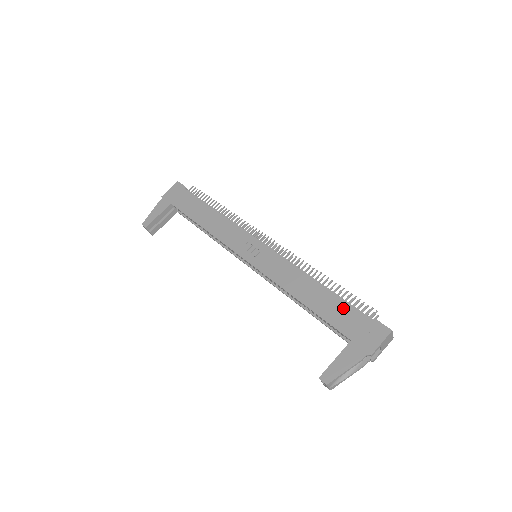
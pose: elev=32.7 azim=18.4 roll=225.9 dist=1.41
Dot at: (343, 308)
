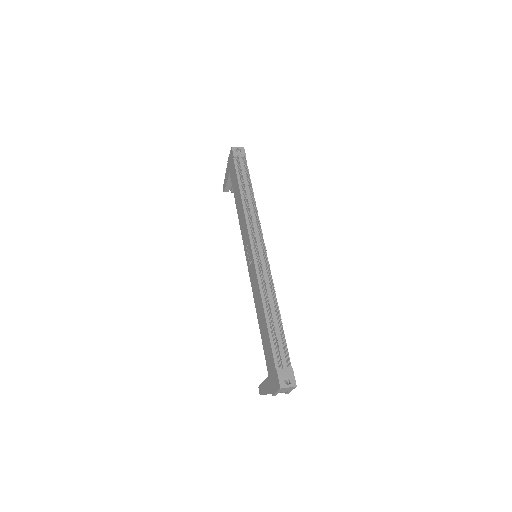
Dot at: (269, 347)
